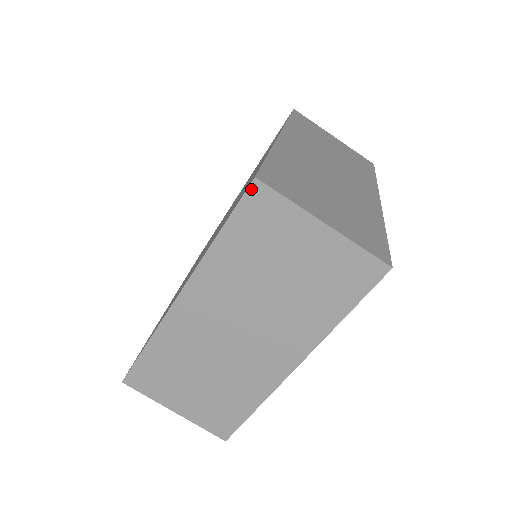
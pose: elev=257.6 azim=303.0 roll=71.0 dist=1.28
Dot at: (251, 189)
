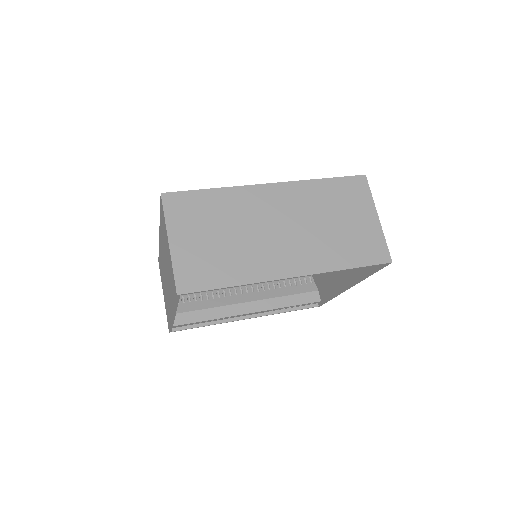
Dot at: occluded
